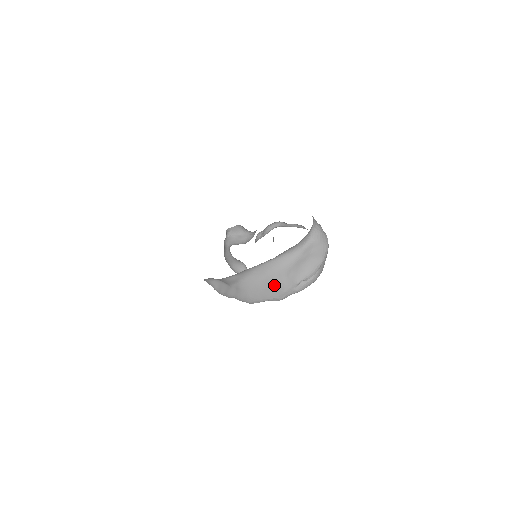
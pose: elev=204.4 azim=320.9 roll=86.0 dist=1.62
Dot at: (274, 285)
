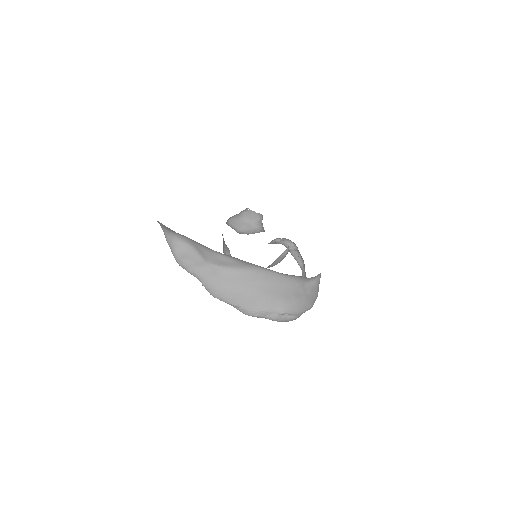
Dot at: (260, 298)
